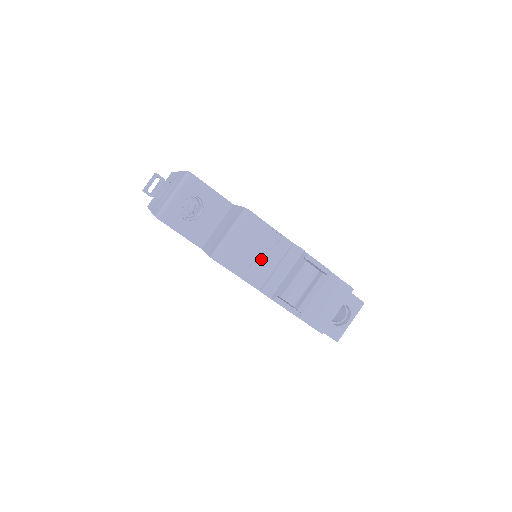
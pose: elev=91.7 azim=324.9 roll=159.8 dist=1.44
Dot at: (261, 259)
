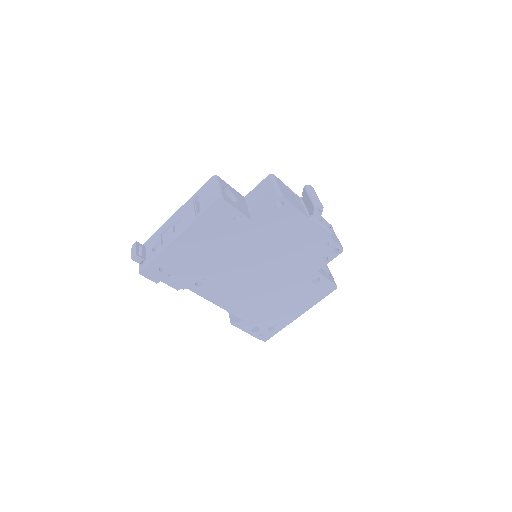
Dot at: (296, 201)
